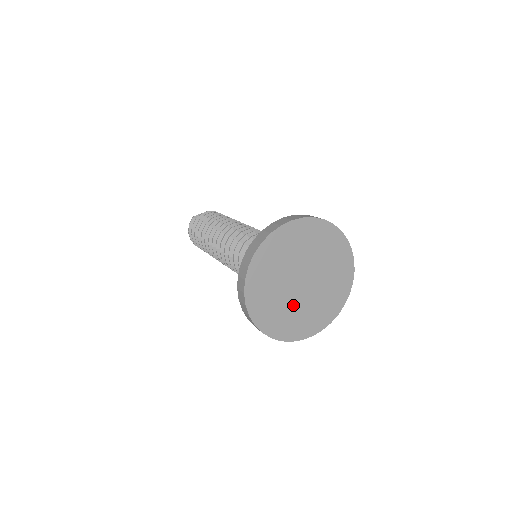
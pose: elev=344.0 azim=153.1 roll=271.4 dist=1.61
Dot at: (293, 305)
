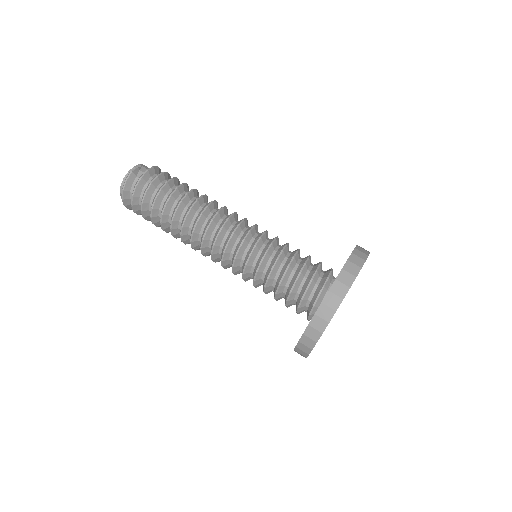
Dot at: occluded
